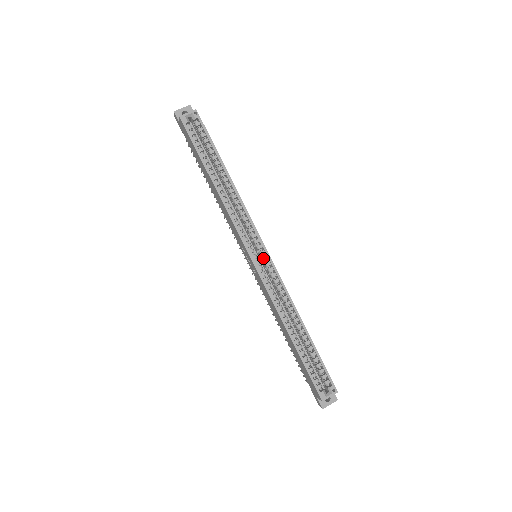
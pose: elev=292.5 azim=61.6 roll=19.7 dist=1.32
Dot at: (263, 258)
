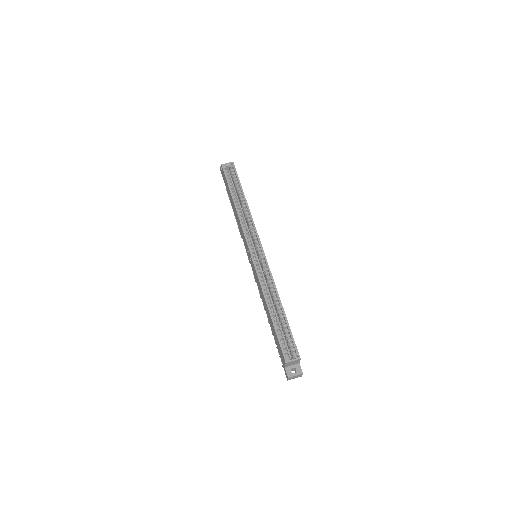
Dot at: (259, 253)
